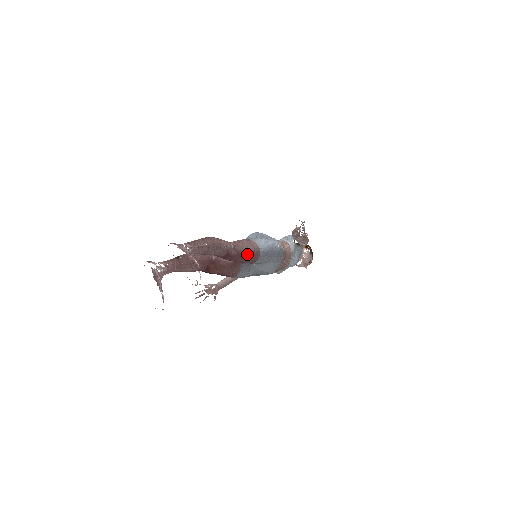
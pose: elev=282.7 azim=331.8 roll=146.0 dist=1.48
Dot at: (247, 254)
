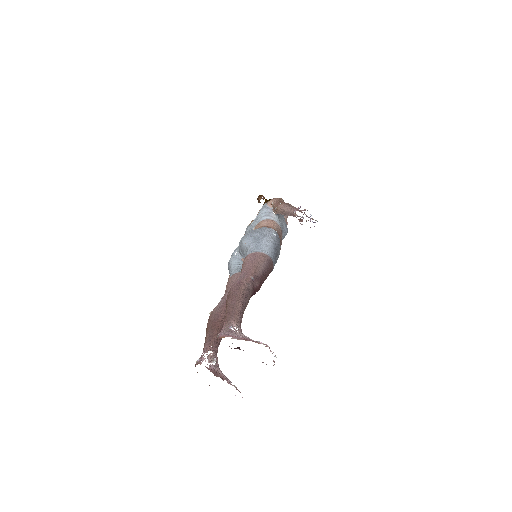
Dot at: (265, 273)
